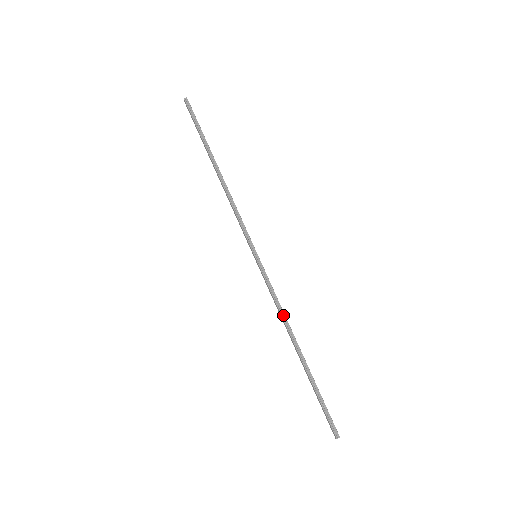
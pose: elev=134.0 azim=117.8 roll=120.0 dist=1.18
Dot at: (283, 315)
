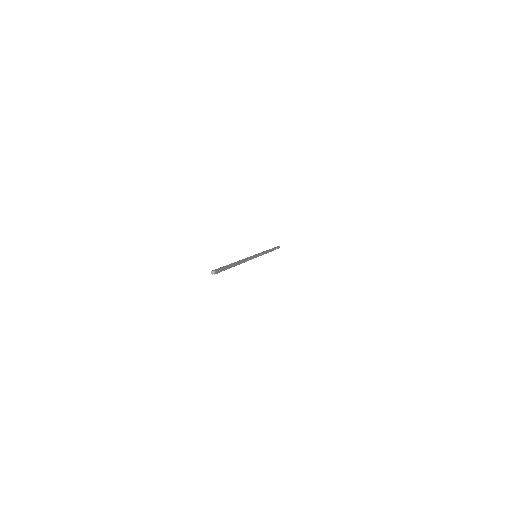
Dot at: (244, 259)
